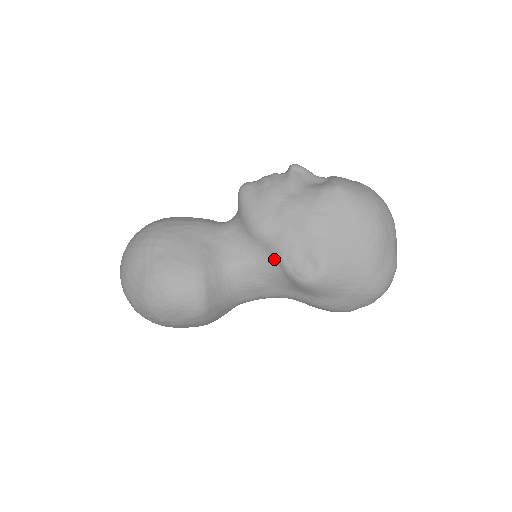
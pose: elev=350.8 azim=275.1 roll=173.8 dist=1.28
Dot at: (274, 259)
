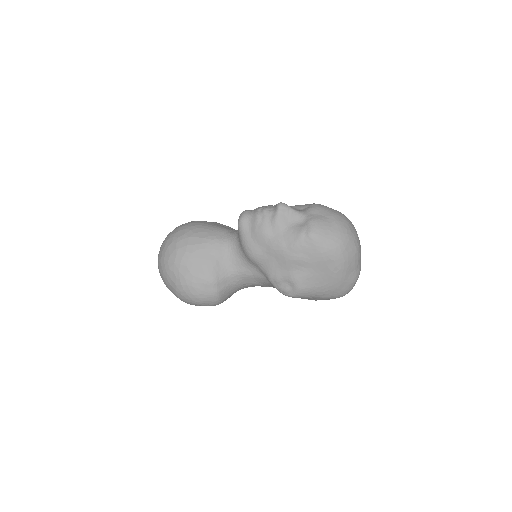
Dot at: (265, 277)
